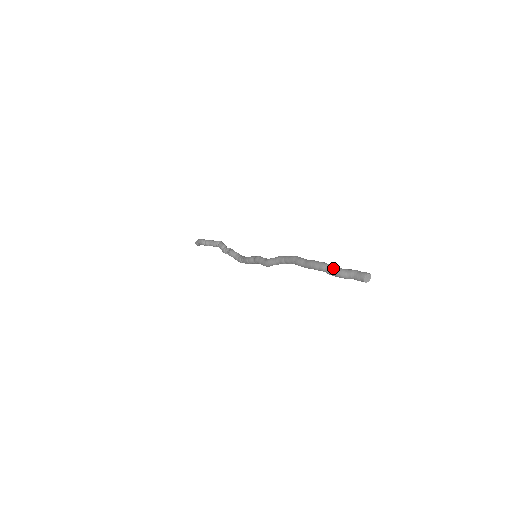
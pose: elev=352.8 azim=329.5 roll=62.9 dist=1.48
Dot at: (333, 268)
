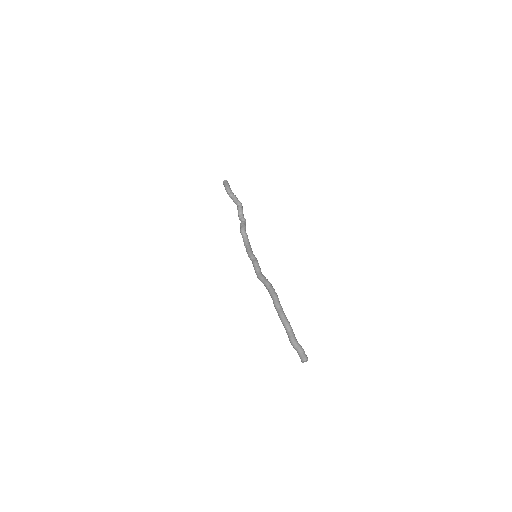
Dot at: (290, 335)
